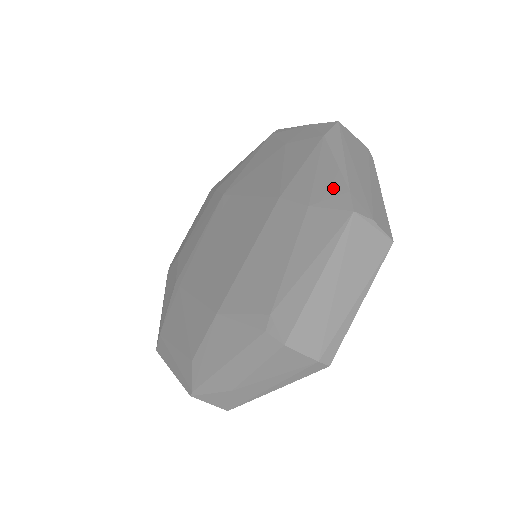
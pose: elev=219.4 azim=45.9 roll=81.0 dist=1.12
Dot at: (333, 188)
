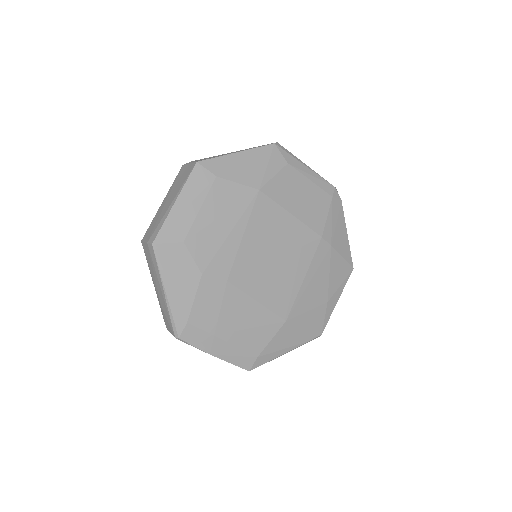
Dot at: occluded
